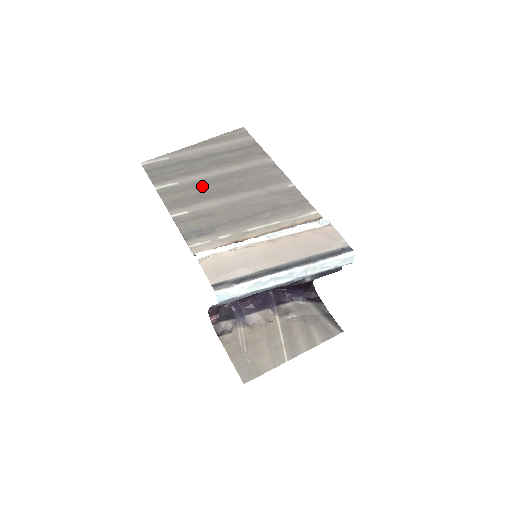
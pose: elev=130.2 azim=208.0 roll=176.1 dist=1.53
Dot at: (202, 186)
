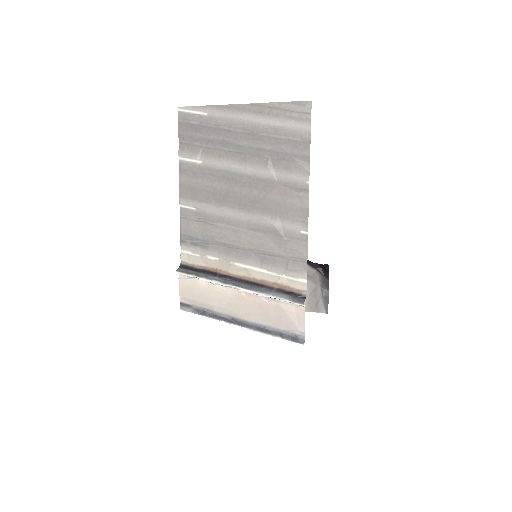
Dot at: (221, 181)
